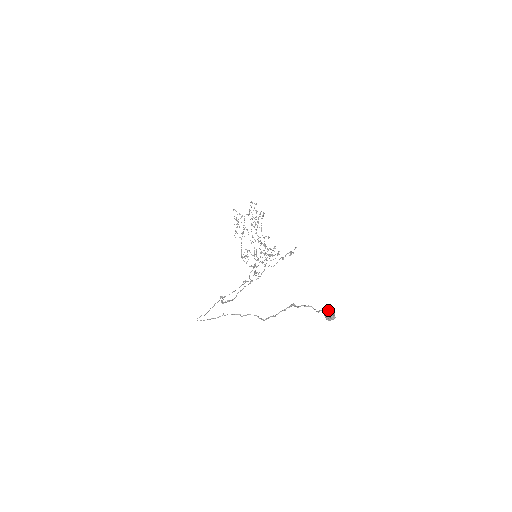
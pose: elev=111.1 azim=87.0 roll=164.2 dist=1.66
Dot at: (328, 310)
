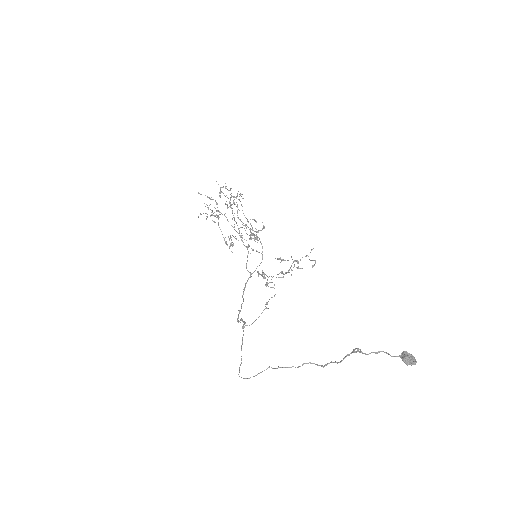
Dot at: (406, 355)
